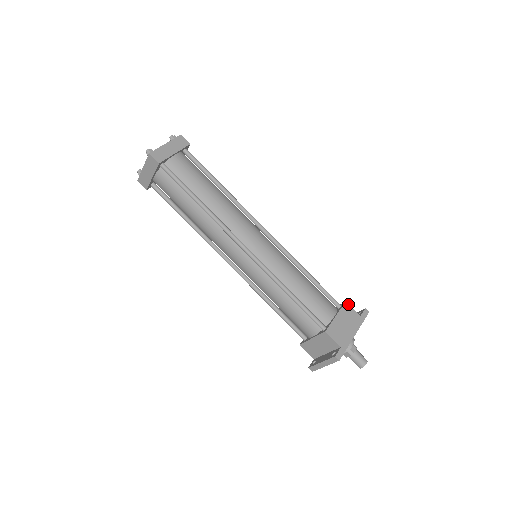
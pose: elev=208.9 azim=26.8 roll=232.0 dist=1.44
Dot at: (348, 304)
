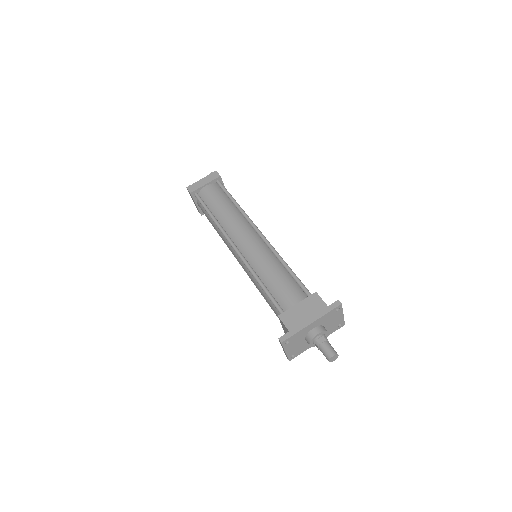
Dot at: (317, 294)
